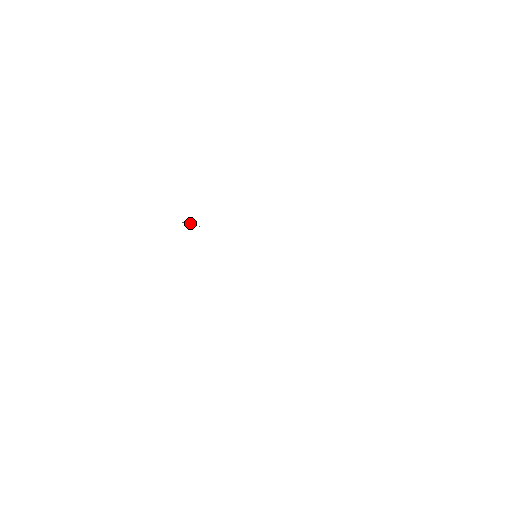
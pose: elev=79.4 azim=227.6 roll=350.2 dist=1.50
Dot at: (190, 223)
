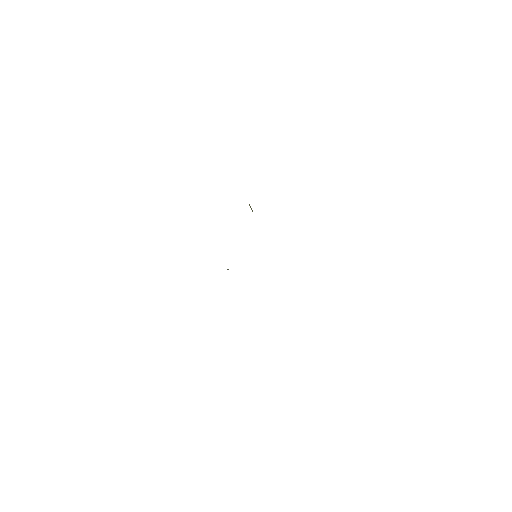
Dot at: occluded
